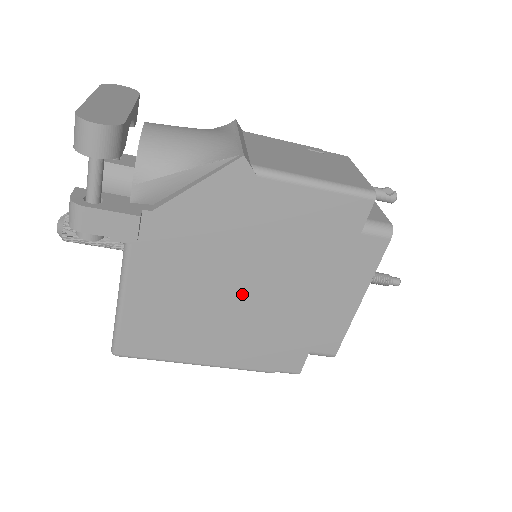
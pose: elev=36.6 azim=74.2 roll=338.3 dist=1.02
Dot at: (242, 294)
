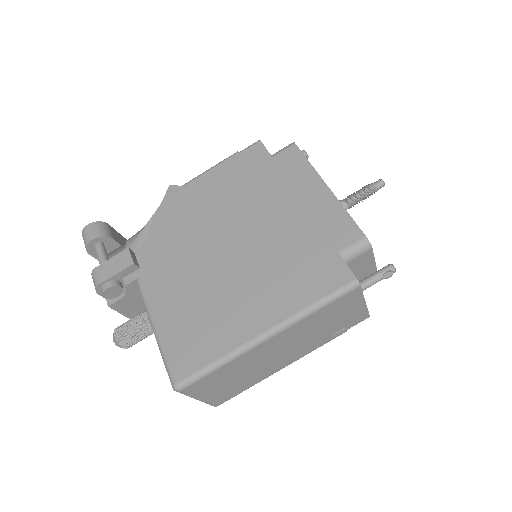
Dot at: (233, 251)
